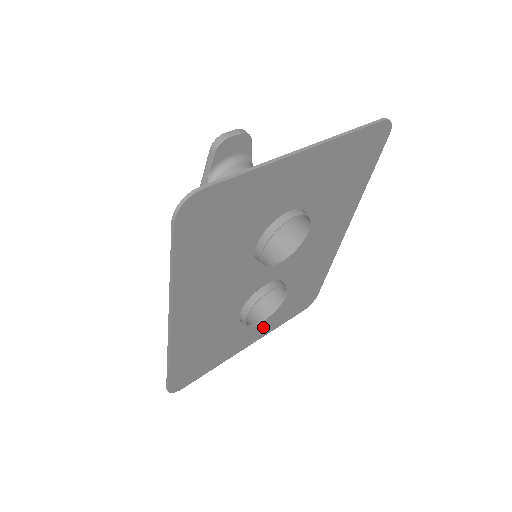
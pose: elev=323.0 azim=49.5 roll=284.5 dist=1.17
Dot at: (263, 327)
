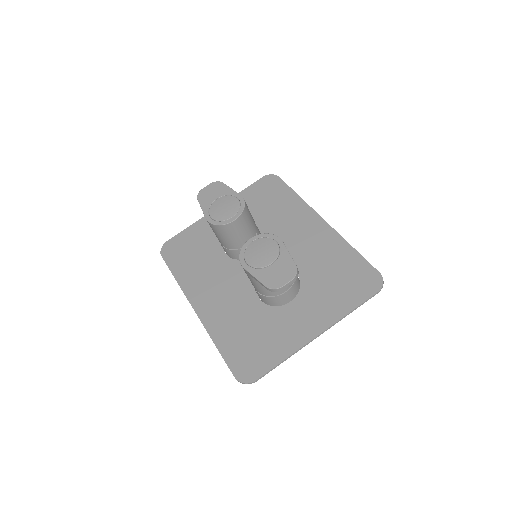
Dot at: occluded
